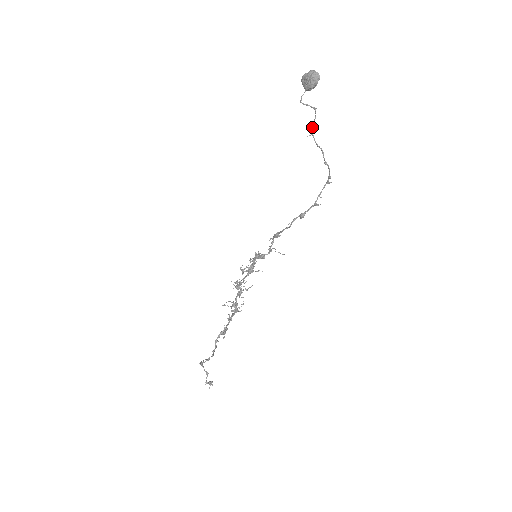
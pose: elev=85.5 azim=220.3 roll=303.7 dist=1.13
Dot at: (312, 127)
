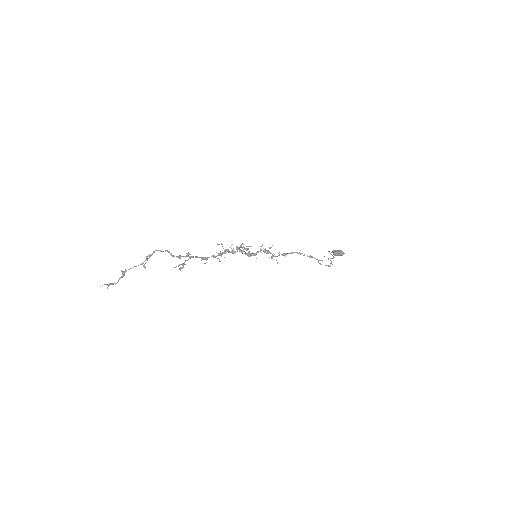
Dot at: occluded
